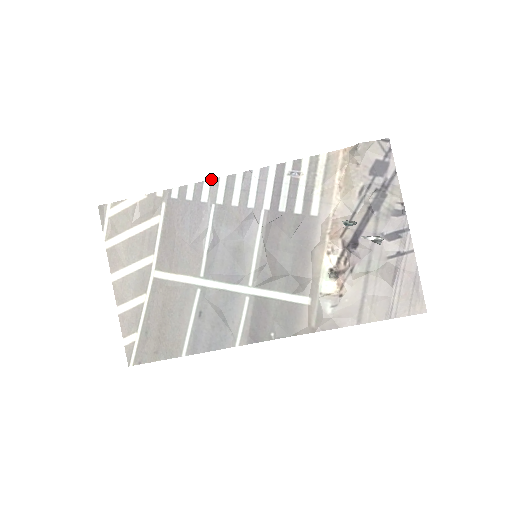
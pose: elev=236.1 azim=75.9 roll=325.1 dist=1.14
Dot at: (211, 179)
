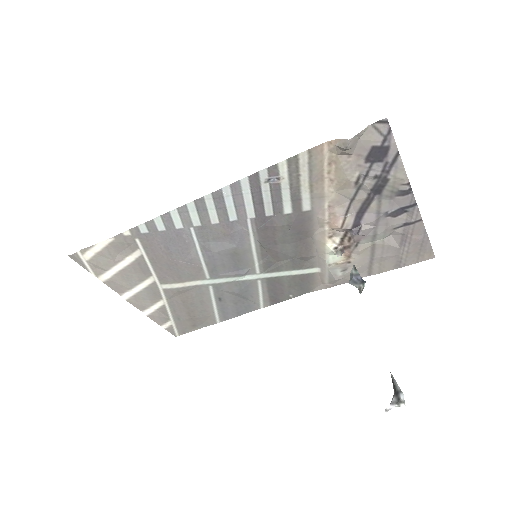
Dot at: (177, 208)
